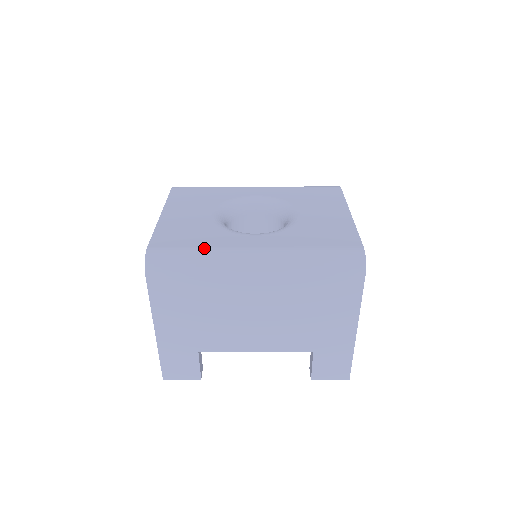
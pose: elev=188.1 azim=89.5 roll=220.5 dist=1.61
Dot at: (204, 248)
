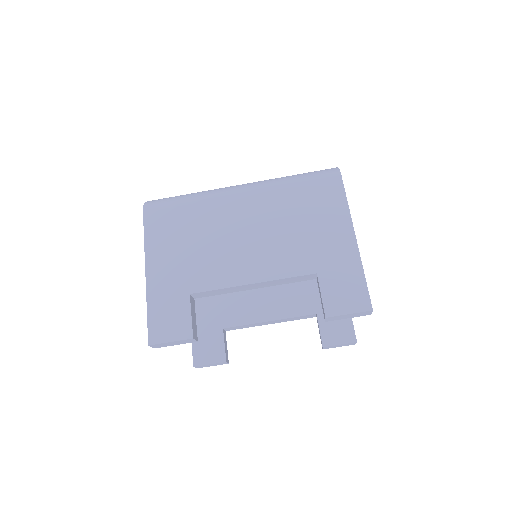
Dot at: occluded
